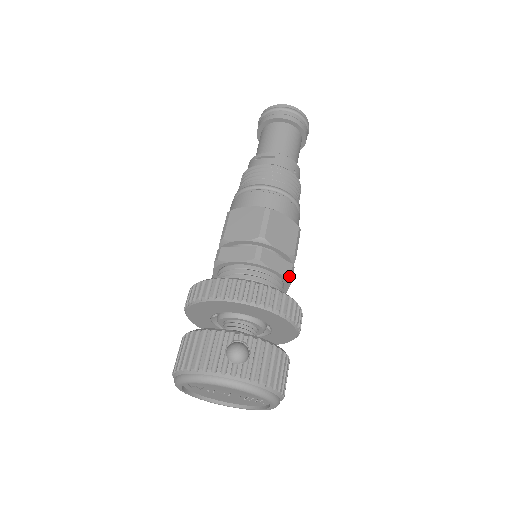
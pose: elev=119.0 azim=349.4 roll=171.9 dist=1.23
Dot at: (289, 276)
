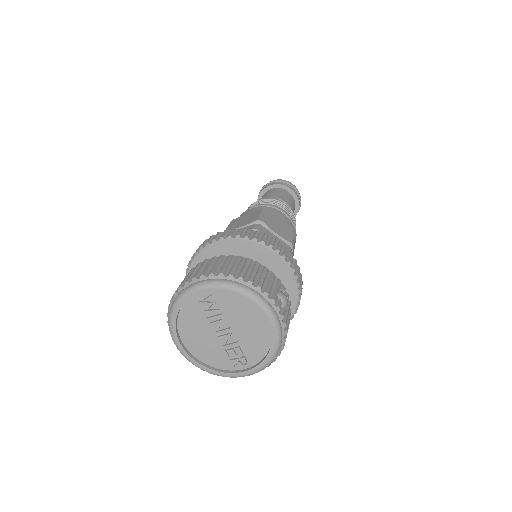
Dot at: occluded
